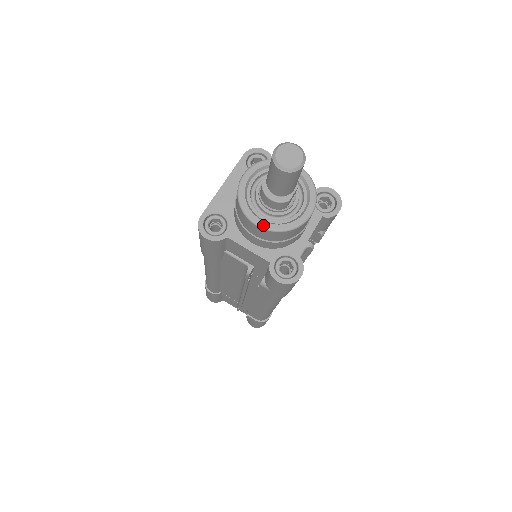
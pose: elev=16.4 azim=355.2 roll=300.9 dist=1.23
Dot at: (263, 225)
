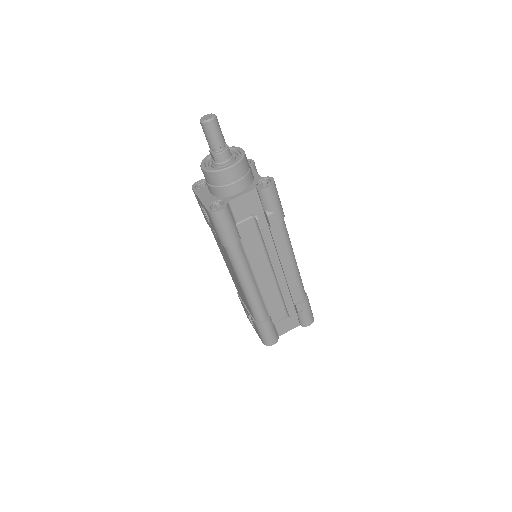
Dot at: (232, 164)
